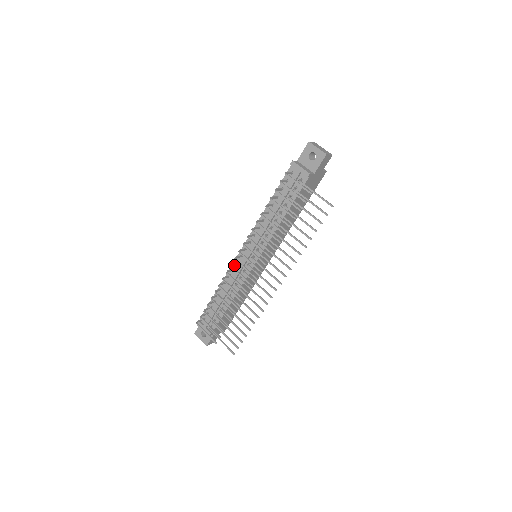
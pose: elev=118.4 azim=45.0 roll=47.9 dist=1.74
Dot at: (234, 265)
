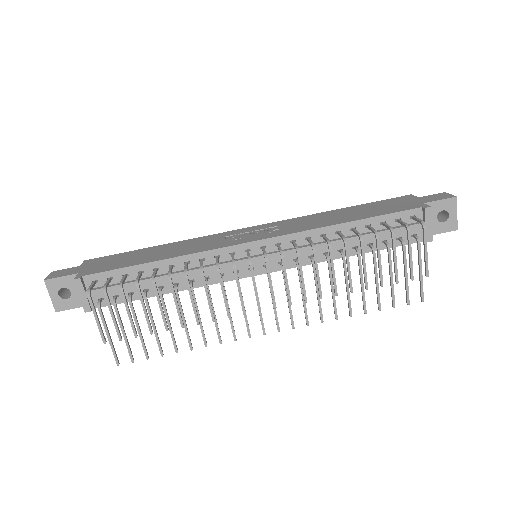
Dot at: (223, 251)
